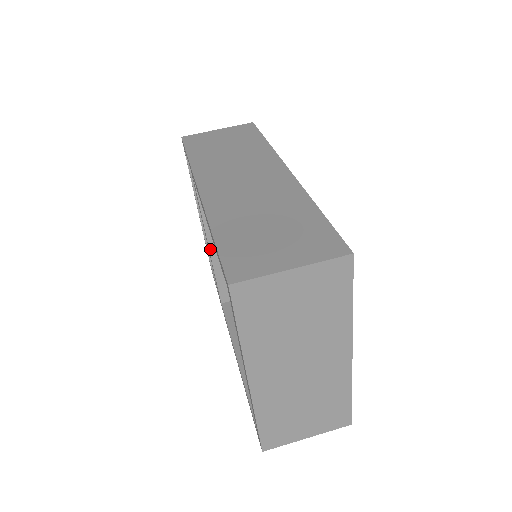
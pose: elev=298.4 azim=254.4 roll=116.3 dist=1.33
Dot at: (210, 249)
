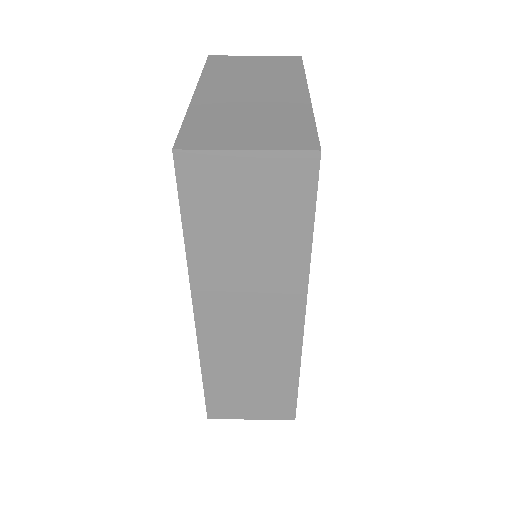
Dot at: occluded
